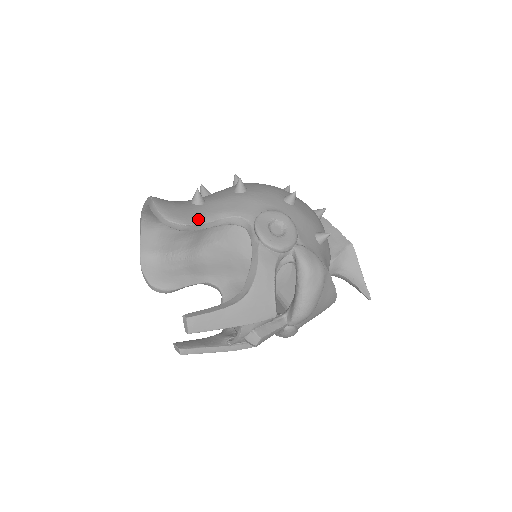
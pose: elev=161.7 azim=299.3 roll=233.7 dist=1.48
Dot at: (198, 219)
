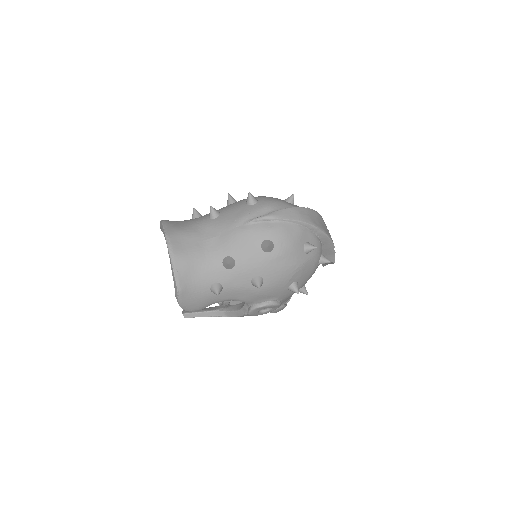
Dot at: occluded
